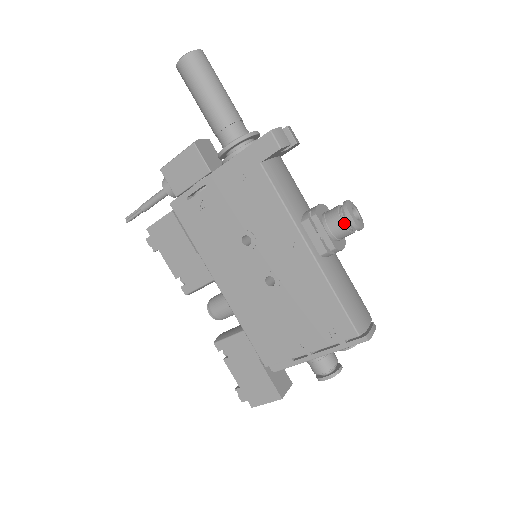
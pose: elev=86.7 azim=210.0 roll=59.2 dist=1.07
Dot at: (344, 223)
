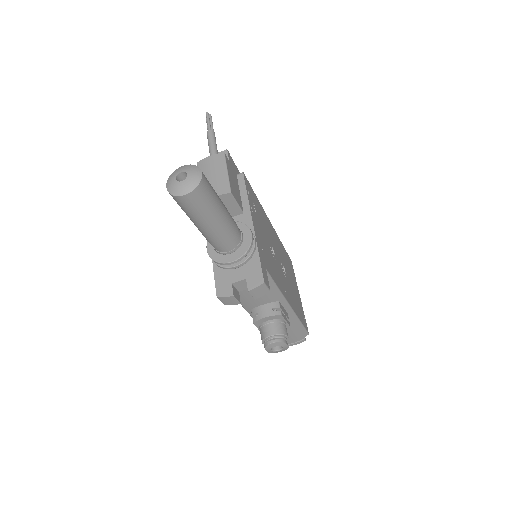
Dot at: occluded
